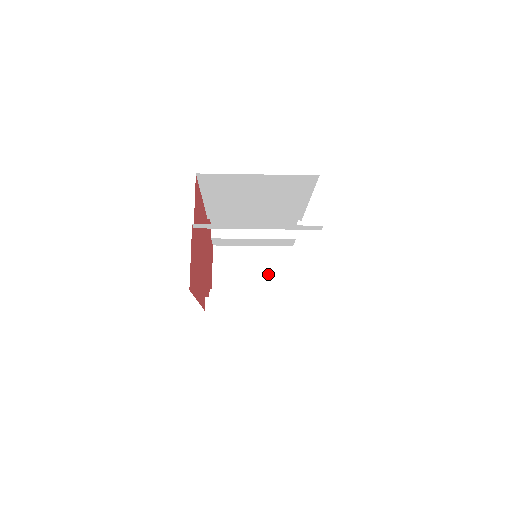
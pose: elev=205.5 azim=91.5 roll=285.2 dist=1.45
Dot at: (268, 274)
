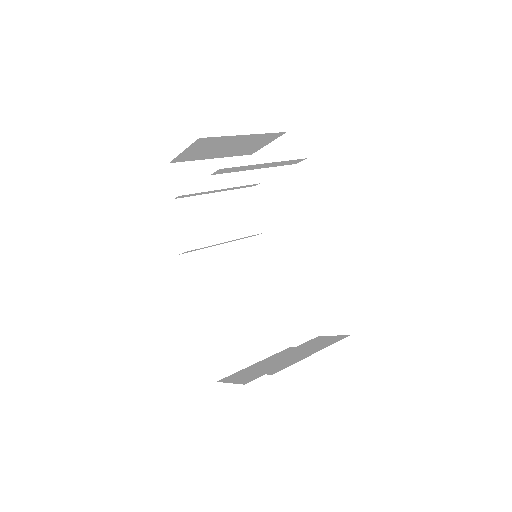
Dot at: (241, 148)
